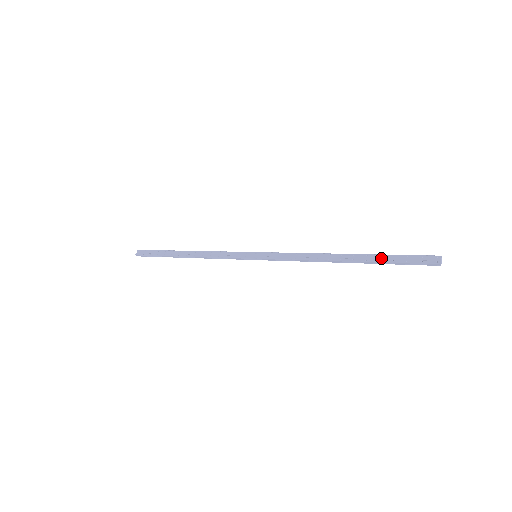
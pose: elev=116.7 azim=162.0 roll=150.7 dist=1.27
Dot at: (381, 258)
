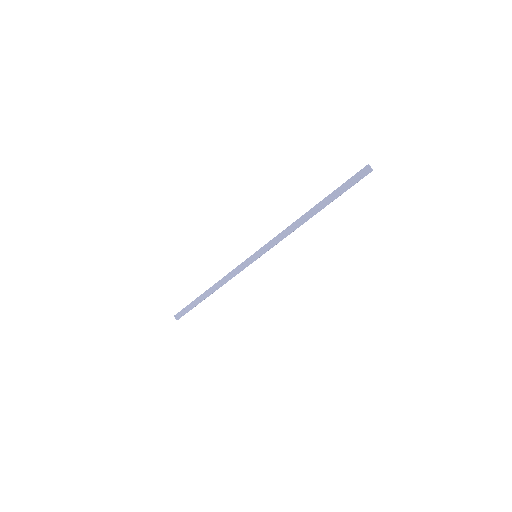
Dot at: (334, 195)
